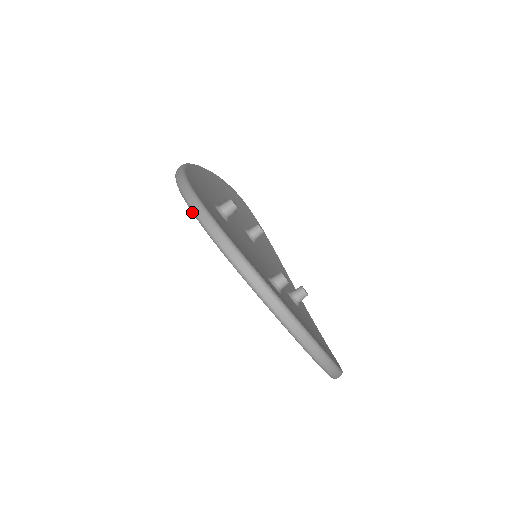
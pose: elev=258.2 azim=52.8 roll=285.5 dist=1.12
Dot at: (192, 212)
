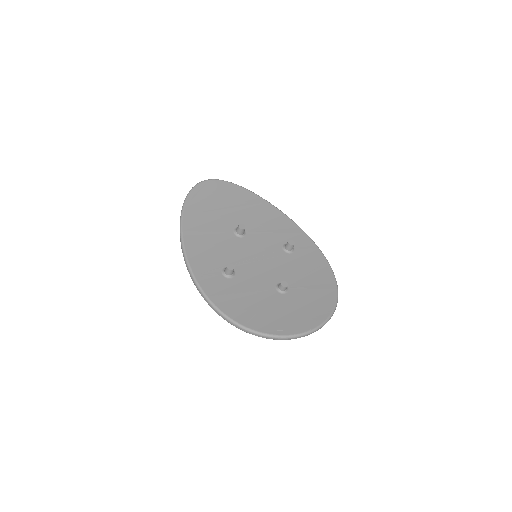
Dot at: (233, 325)
